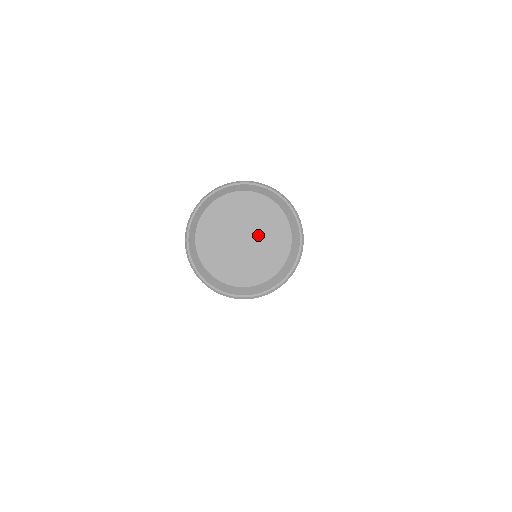
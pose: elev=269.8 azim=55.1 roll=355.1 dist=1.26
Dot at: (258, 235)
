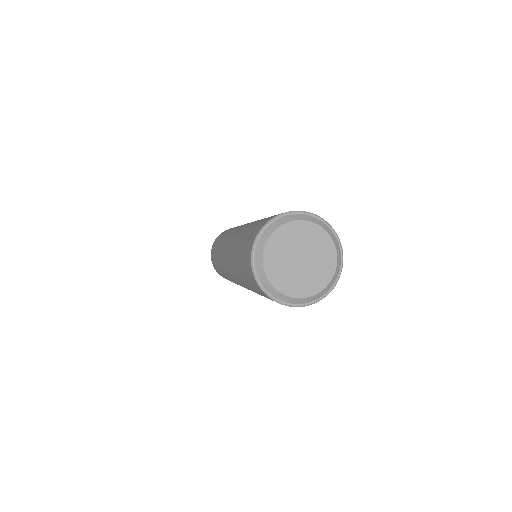
Dot at: (310, 267)
